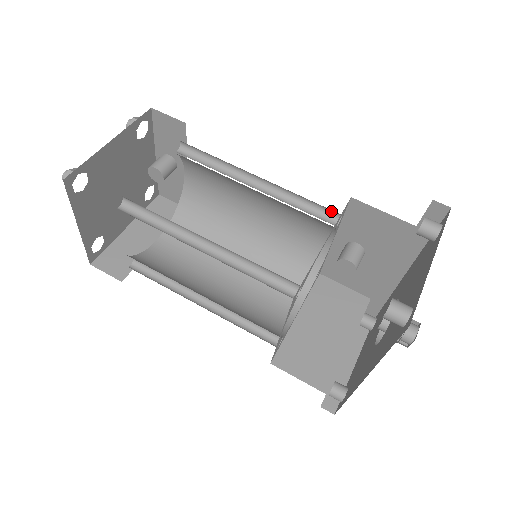
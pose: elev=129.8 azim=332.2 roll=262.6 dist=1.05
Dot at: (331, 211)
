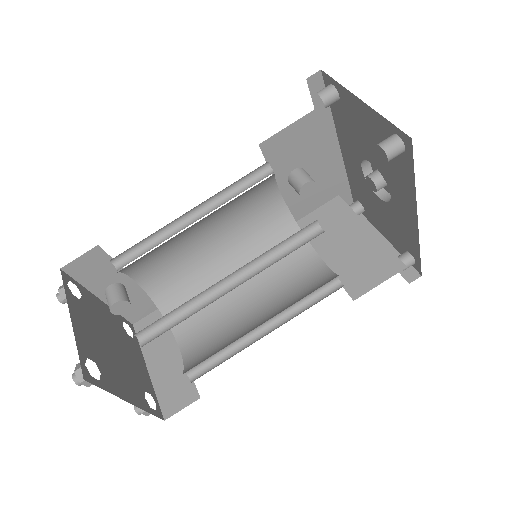
Dot at: (259, 169)
